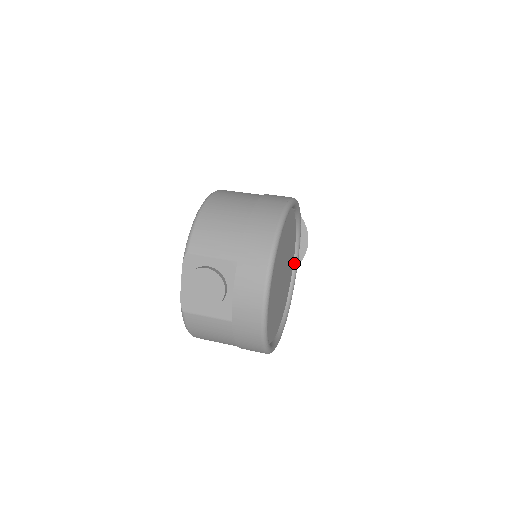
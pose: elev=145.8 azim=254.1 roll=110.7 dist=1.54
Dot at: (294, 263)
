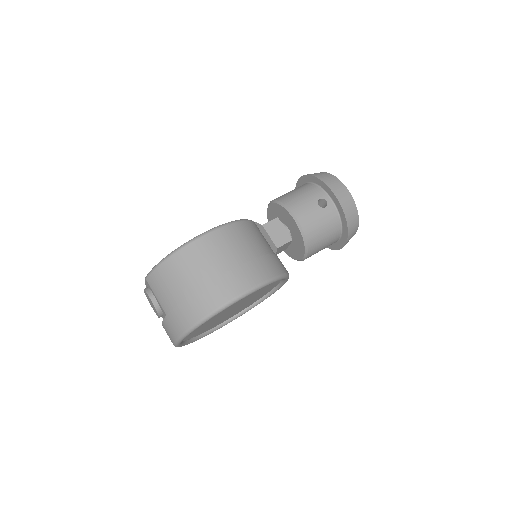
Dot at: (280, 283)
